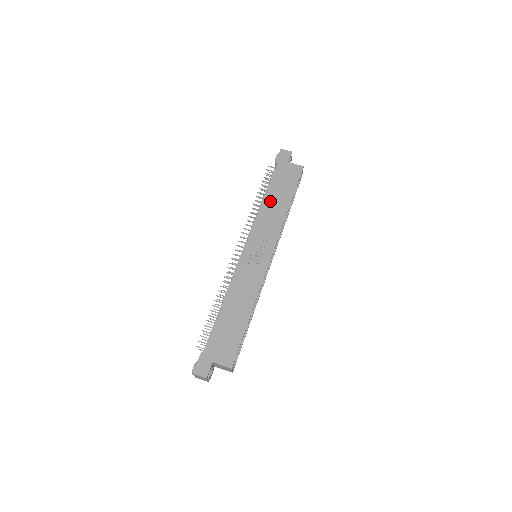
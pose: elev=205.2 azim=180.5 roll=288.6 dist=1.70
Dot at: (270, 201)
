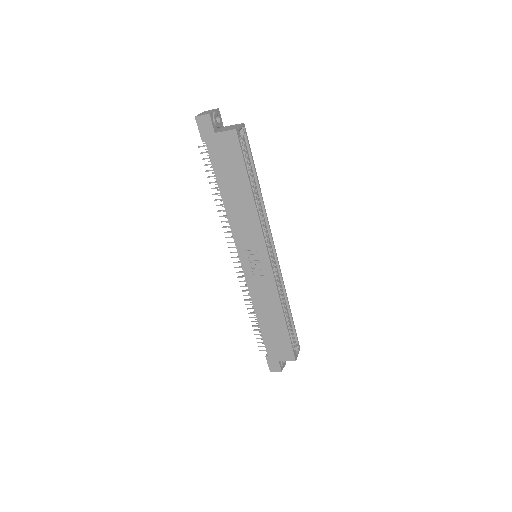
Dot at: (229, 199)
